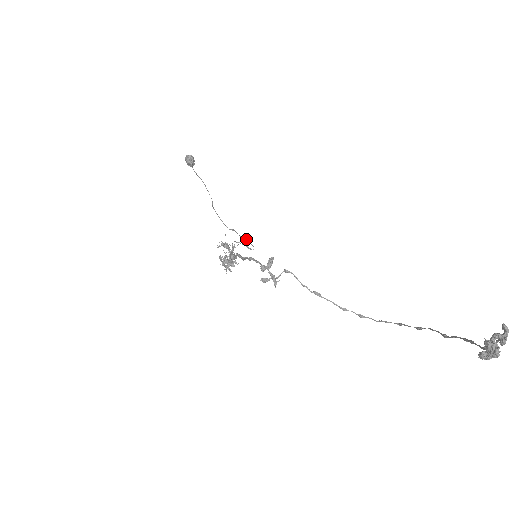
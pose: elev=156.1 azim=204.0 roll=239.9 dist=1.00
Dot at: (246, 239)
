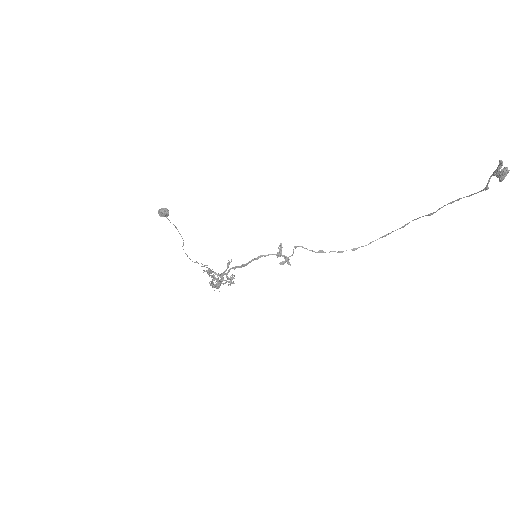
Dot at: occluded
